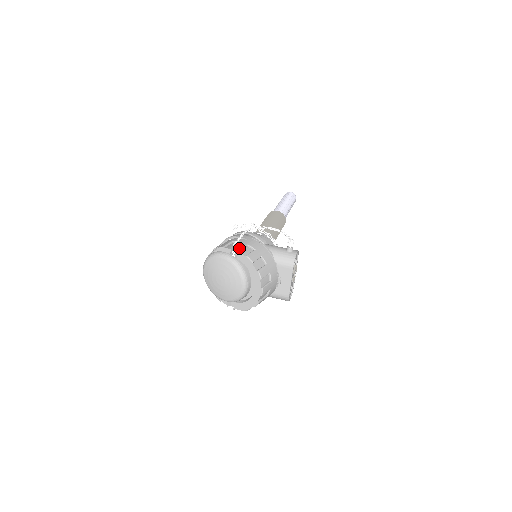
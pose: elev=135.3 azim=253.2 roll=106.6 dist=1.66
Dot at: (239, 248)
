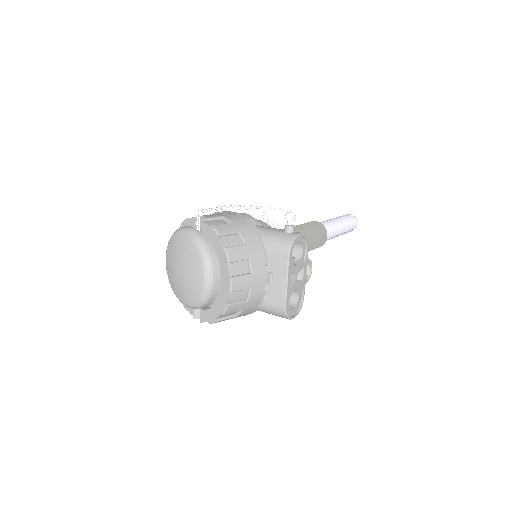
Dot at: (206, 217)
